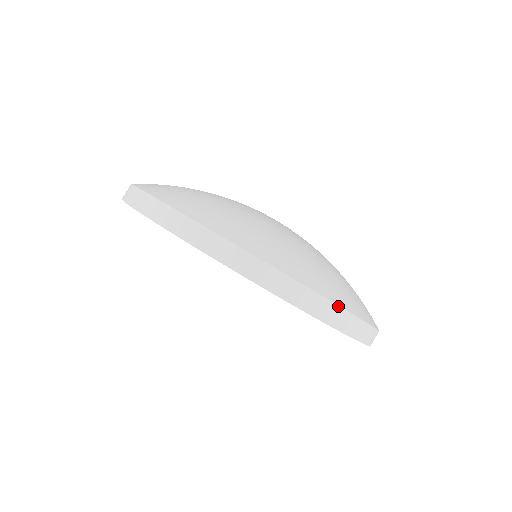
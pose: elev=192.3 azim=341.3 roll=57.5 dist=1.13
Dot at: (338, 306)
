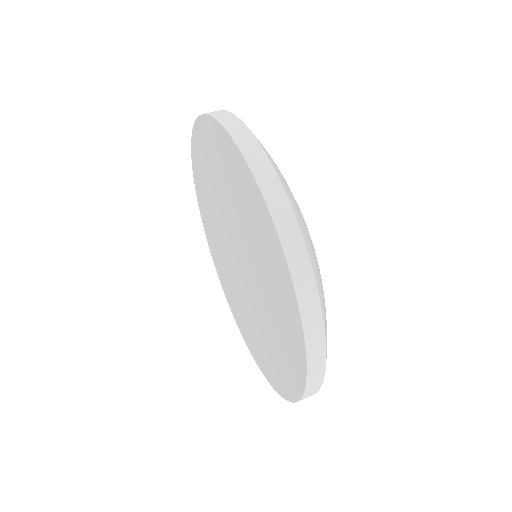
Dot at: (288, 198)
